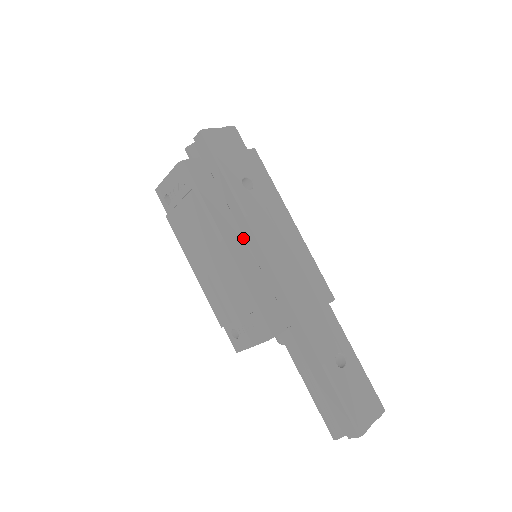
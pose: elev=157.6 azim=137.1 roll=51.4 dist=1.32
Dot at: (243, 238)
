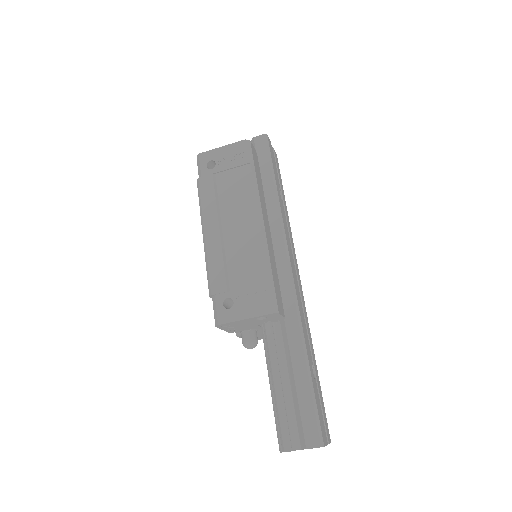
Dot at: (269, 226)
